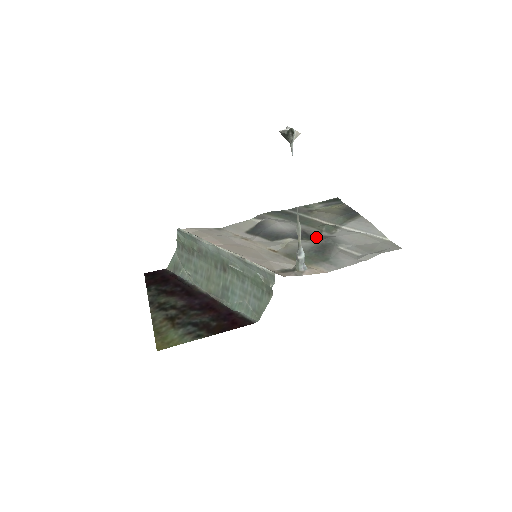
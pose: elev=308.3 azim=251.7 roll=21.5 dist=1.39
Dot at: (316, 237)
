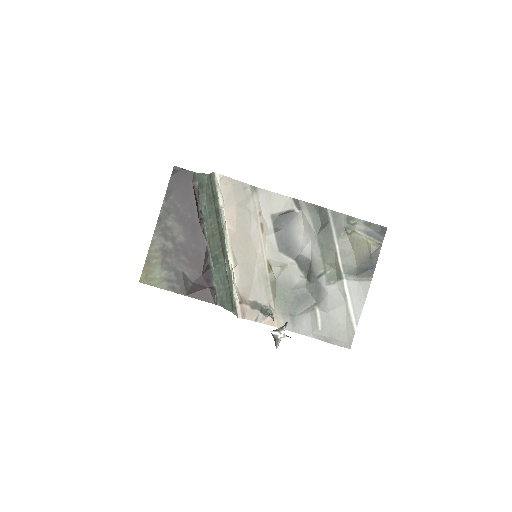
Dot at: (313, 278)
